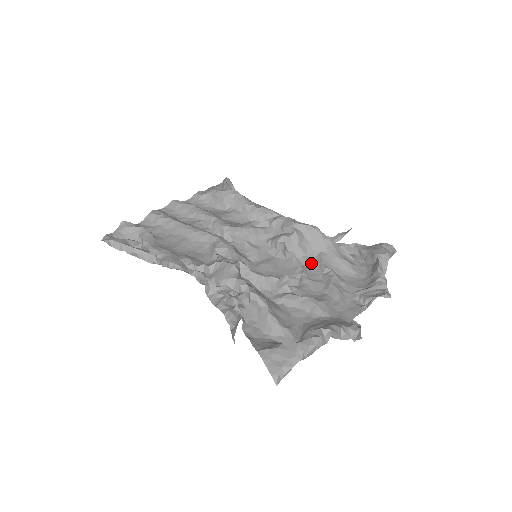
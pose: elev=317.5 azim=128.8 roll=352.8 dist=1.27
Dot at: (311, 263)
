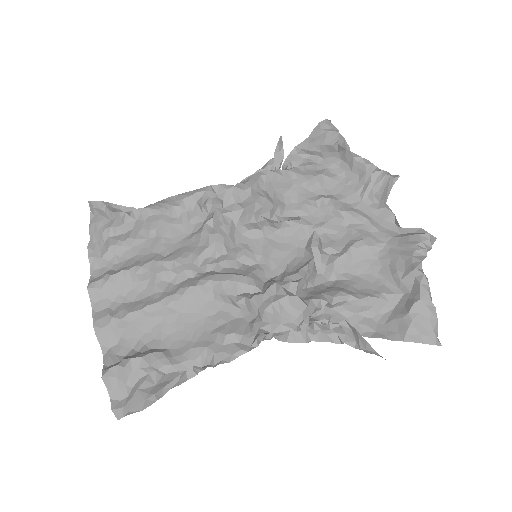
Dot at: (297, 208)
